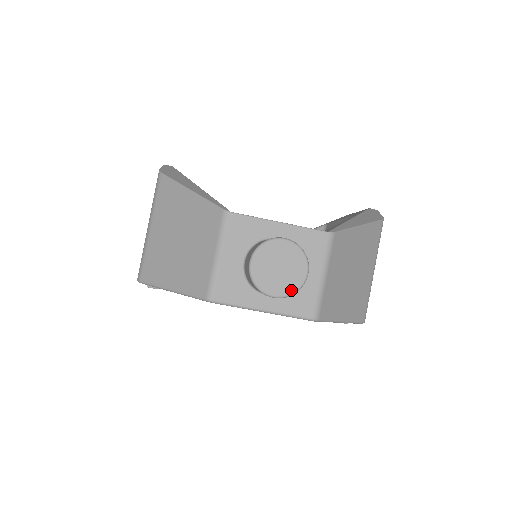
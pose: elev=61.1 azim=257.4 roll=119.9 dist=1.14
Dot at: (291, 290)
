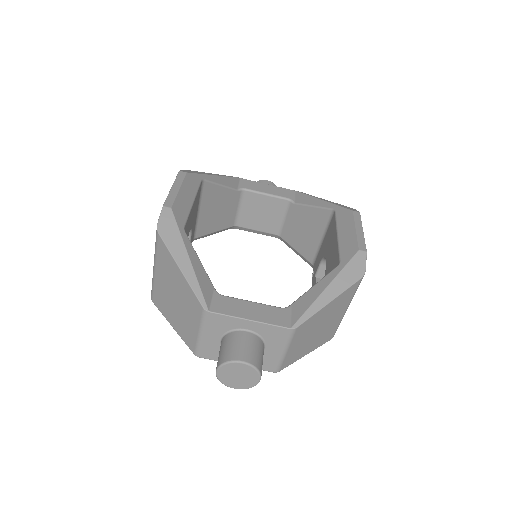
Dot at: (247, 387)
